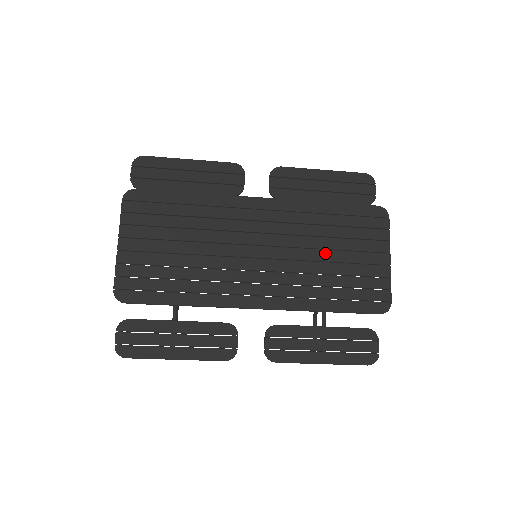
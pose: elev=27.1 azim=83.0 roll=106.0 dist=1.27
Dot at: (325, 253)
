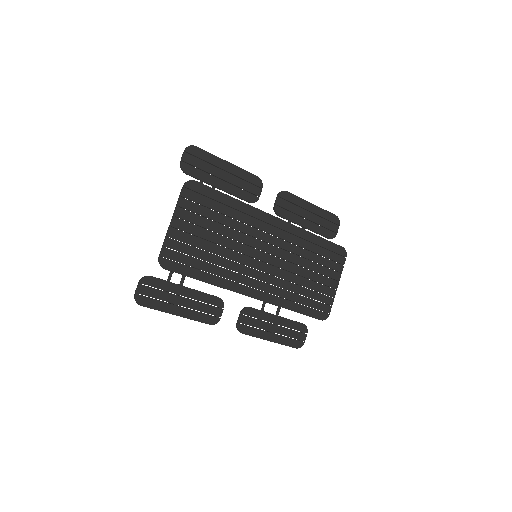
Dot at: (303, 270)
